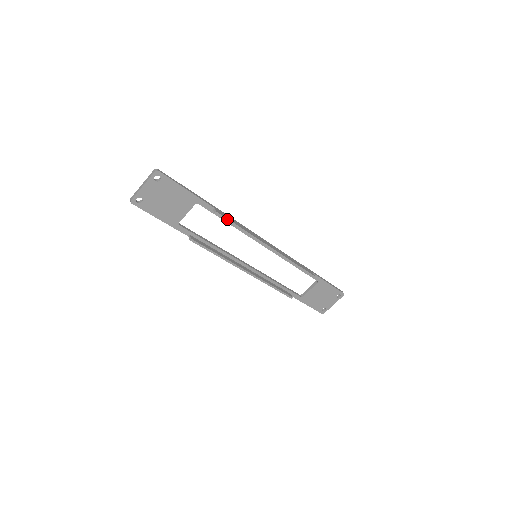
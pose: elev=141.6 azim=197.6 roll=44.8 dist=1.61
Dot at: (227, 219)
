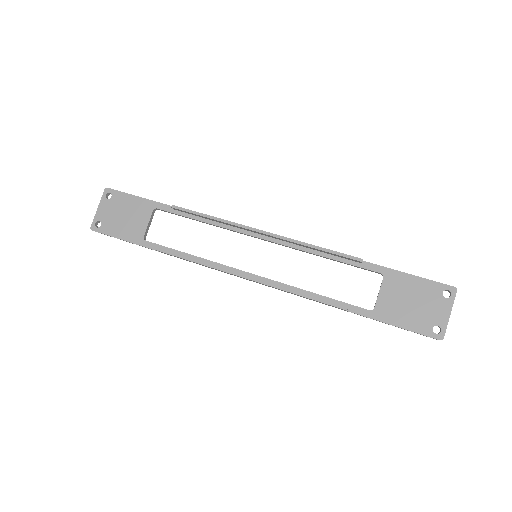
Dot at: (189, 210)
